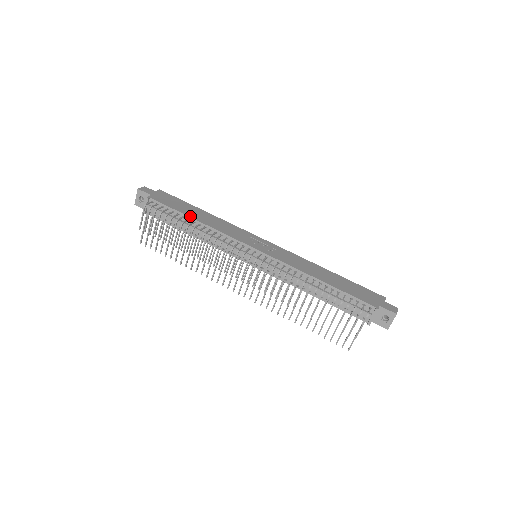
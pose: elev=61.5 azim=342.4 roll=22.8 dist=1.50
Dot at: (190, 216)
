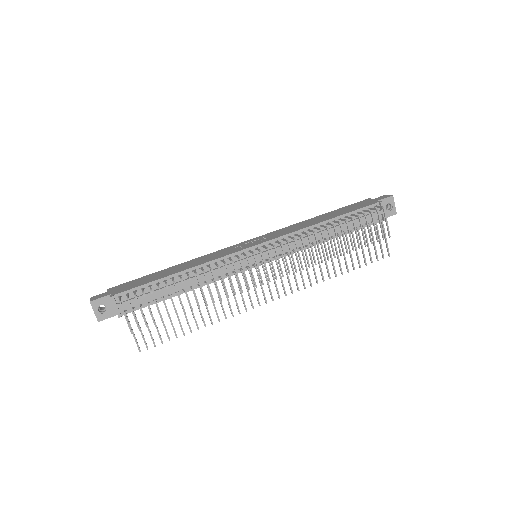
Dot at: (170, 274)
